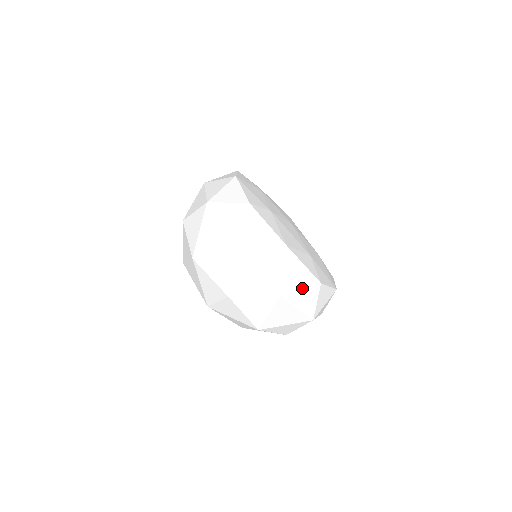
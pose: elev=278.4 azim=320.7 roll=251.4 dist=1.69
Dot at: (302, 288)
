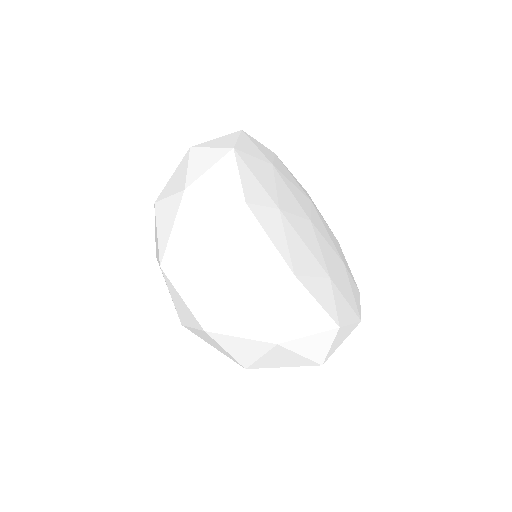
Dot at: (311, 334)
